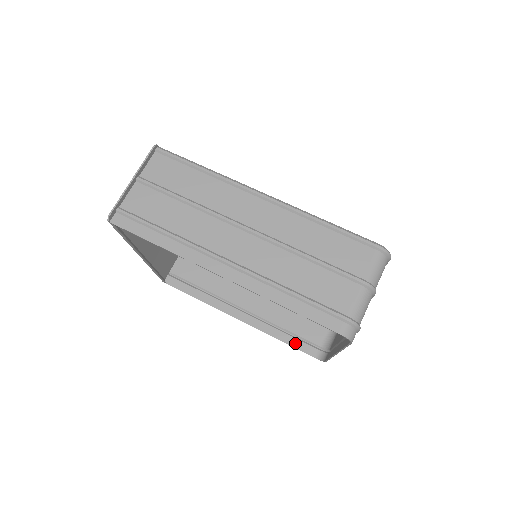
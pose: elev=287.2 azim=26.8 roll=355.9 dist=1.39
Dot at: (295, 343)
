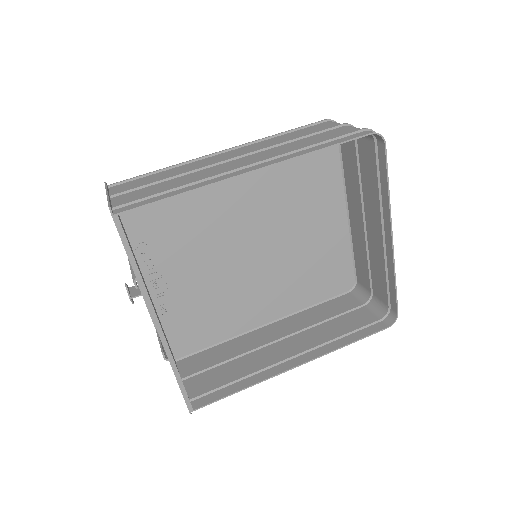
Dot at: (361, 335)
